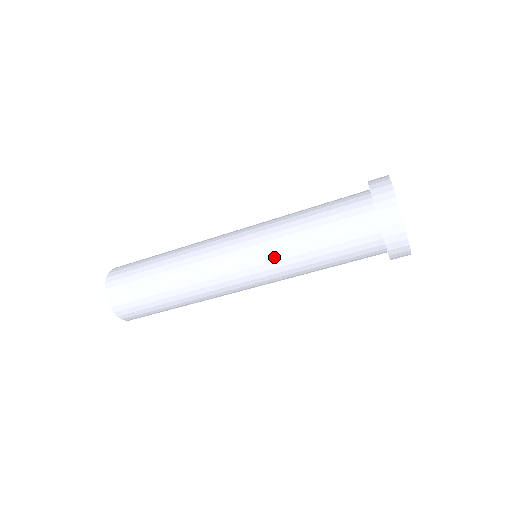
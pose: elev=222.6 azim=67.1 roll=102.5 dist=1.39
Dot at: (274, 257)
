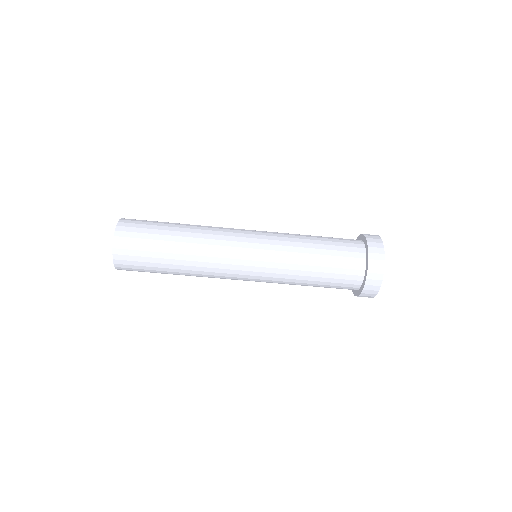
Dot at: (280, 247)
